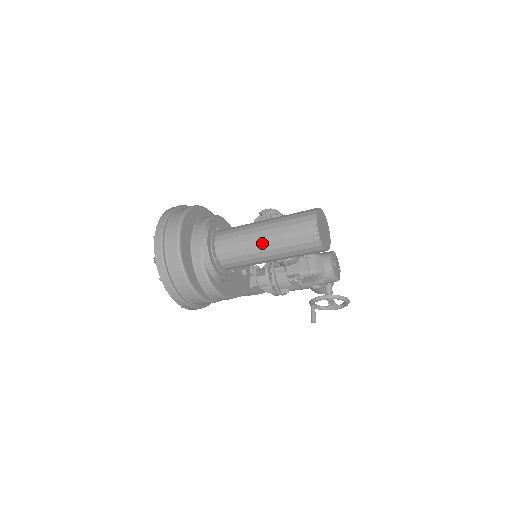
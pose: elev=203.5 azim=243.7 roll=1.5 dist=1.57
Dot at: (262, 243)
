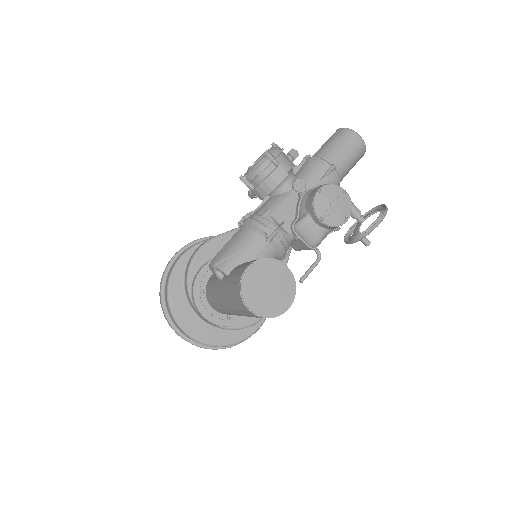
Dot at: occluded
